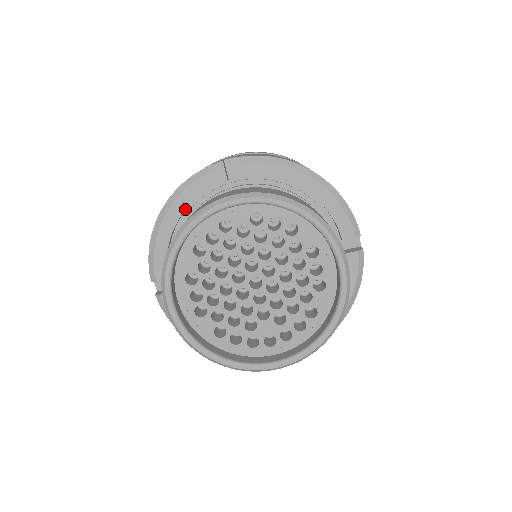
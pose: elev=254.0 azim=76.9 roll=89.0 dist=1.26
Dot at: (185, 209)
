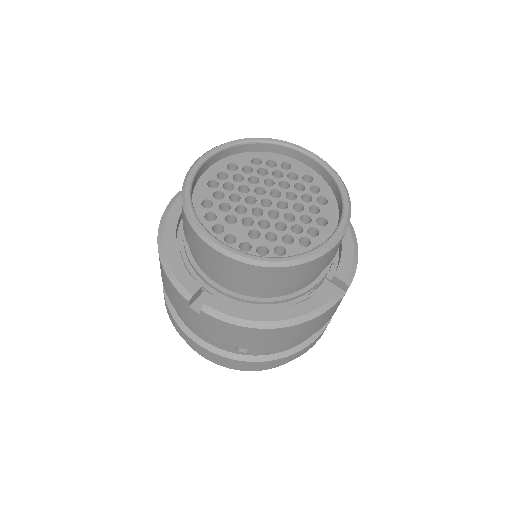
Dot at: occluded
